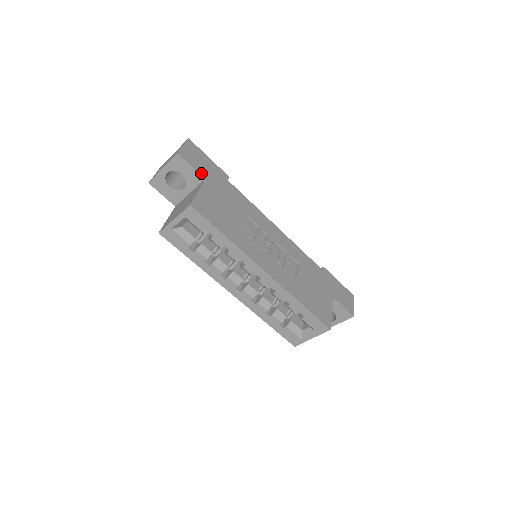
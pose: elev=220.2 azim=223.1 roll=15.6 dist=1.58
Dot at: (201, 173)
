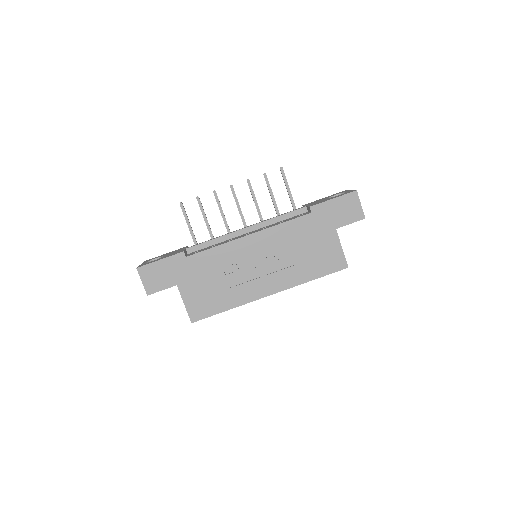
Dot at: (170, 285)
